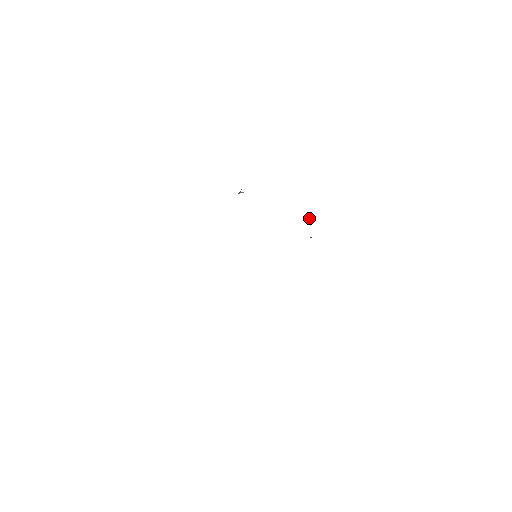
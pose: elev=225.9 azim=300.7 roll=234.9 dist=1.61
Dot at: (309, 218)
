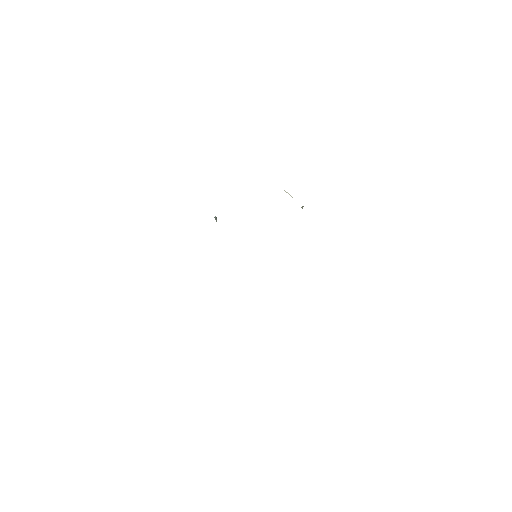
Dot at: (288, 193)
